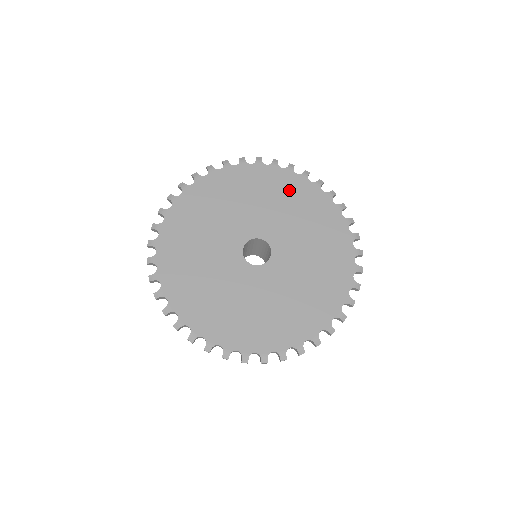
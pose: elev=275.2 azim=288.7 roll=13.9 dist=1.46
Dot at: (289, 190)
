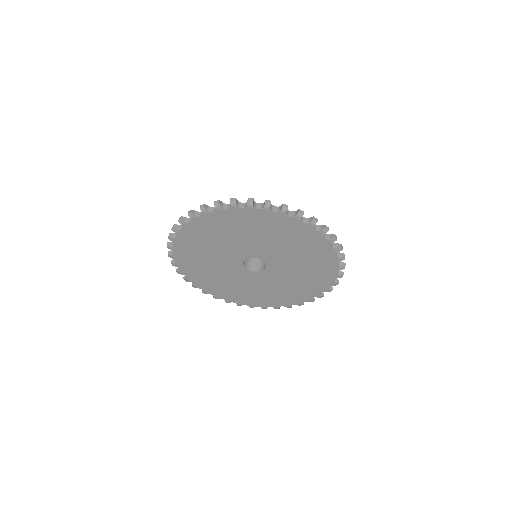
Dot at: (281, 229)
